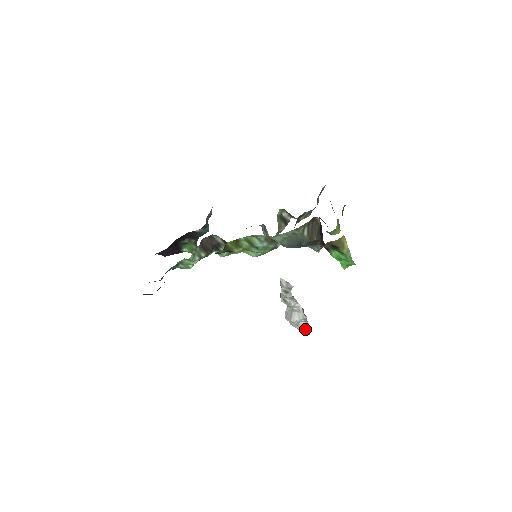
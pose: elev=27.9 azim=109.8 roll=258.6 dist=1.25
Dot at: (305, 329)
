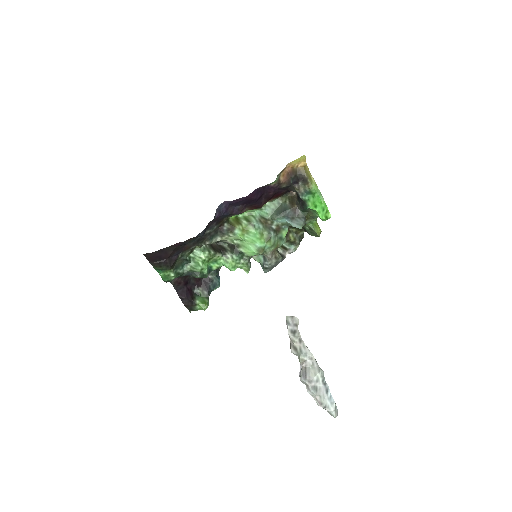
Dot at: (327, 399)
